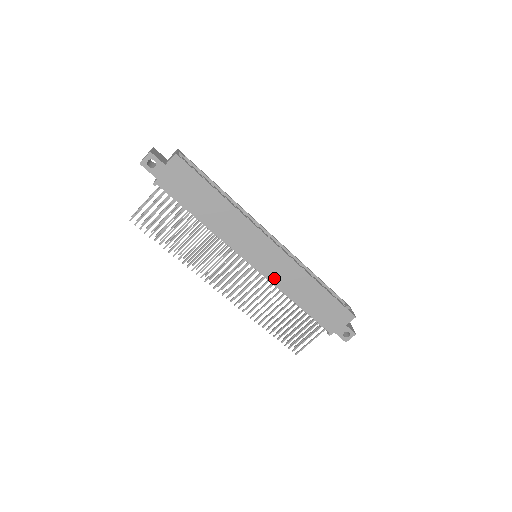
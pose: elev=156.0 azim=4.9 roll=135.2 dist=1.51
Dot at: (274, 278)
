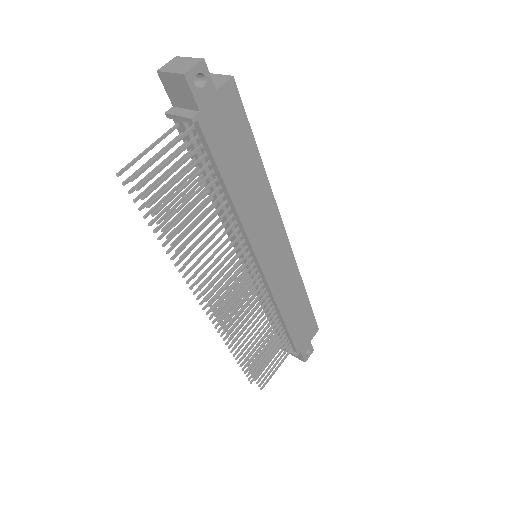
Dot at: (275, 286)
